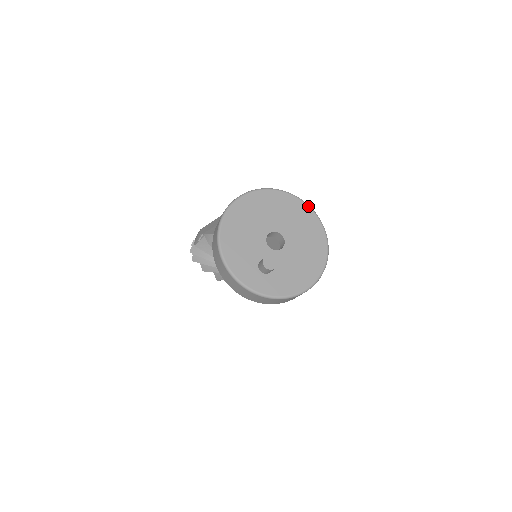
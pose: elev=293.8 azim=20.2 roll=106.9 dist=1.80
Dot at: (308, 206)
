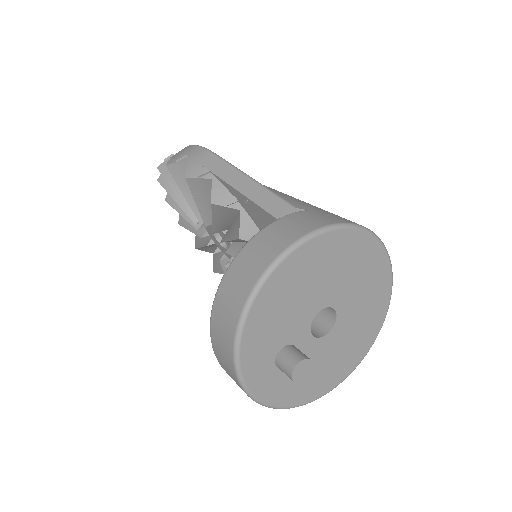
Dot at: (391, 288)
